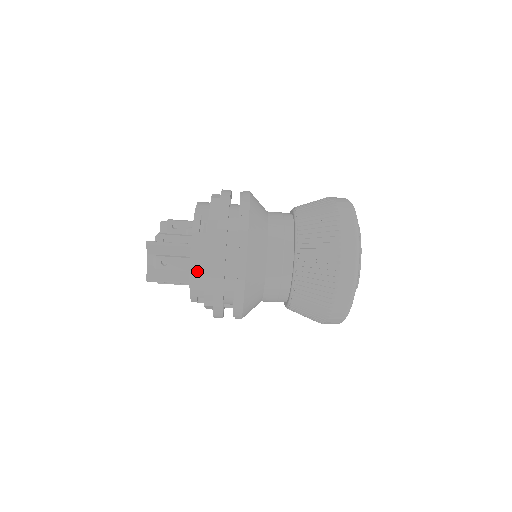
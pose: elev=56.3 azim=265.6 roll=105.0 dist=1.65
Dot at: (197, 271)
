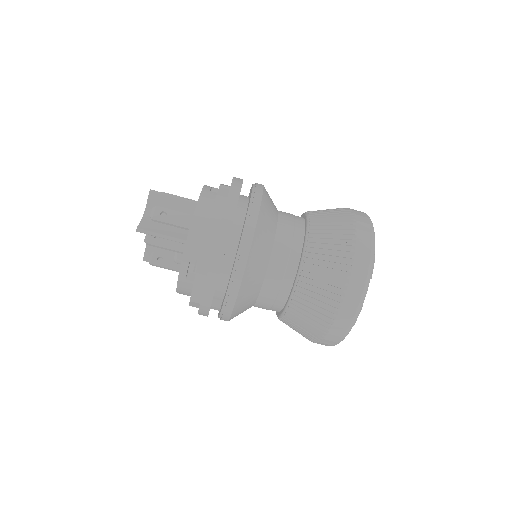
Dot at: (201, 219)
